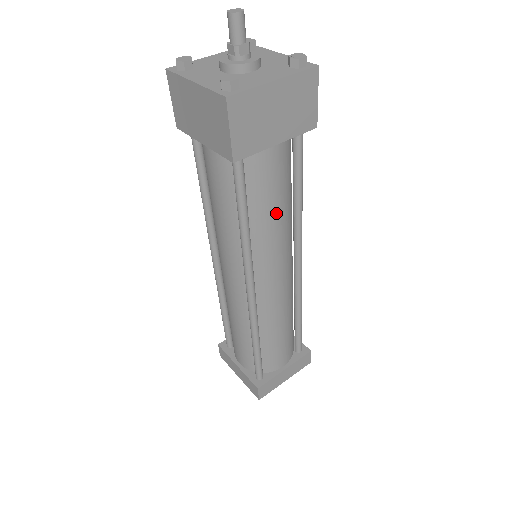
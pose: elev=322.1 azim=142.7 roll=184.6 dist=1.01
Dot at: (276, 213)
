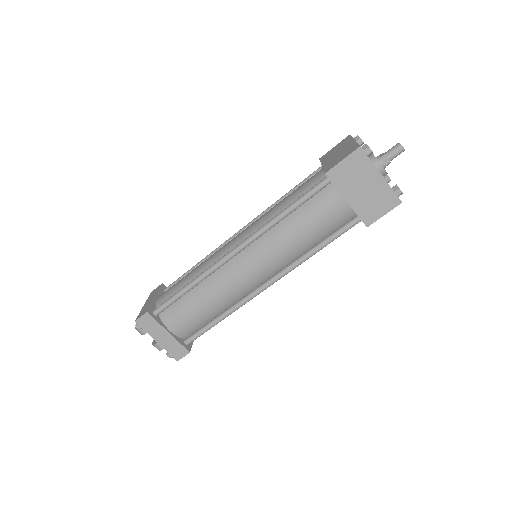
Dot at: (300, 233)
